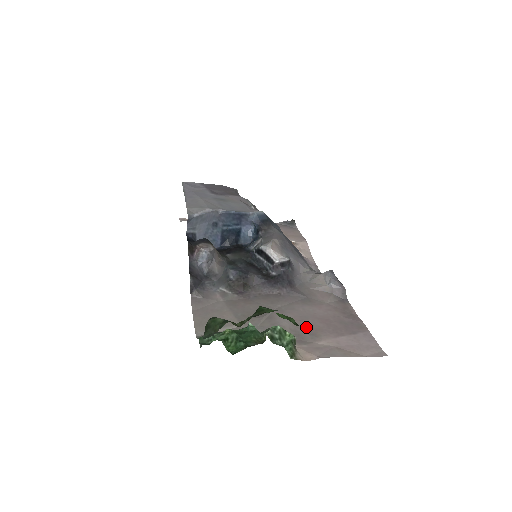
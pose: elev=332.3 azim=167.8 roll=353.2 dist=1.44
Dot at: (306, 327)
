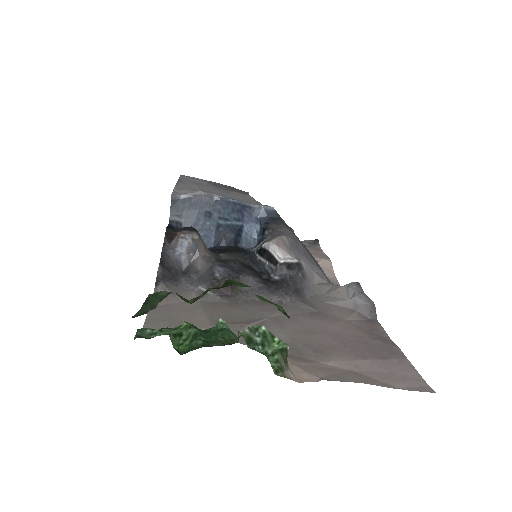
Dot at: (310, 342)
